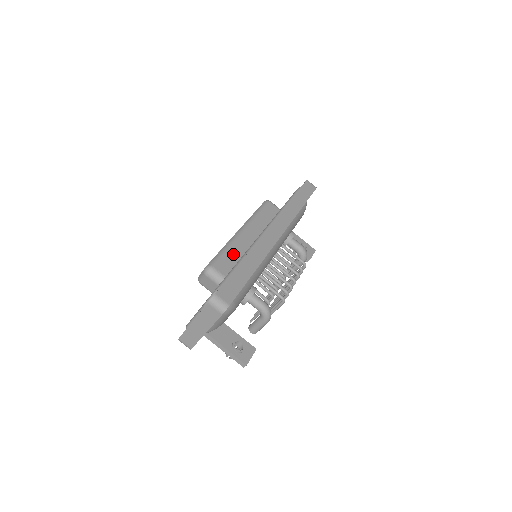
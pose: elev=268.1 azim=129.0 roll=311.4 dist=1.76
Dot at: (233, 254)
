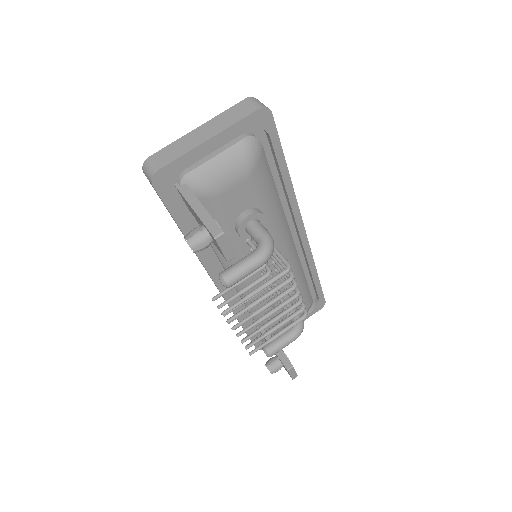
Dot at: occluded
